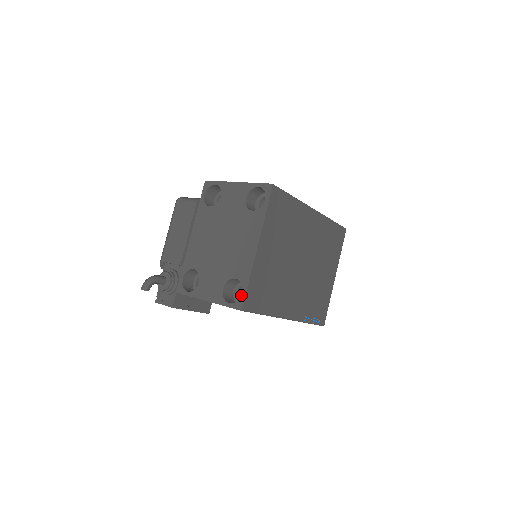
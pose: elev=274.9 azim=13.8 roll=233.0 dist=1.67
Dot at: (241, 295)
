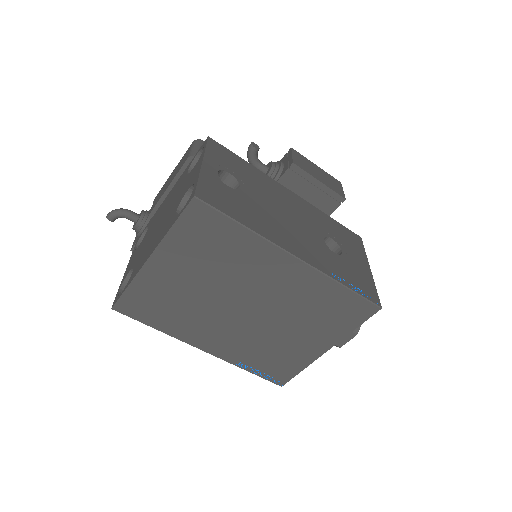
Dot at: (120, 294)
